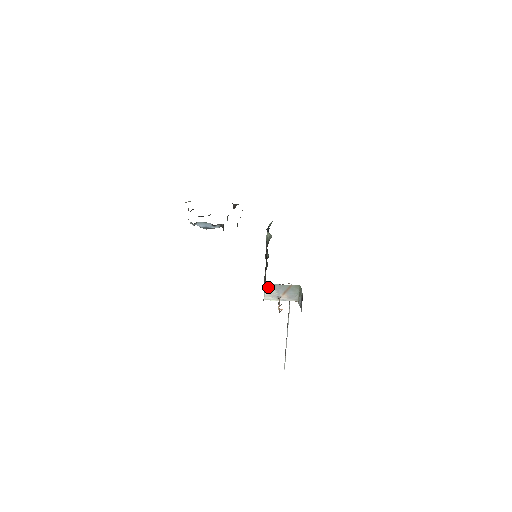
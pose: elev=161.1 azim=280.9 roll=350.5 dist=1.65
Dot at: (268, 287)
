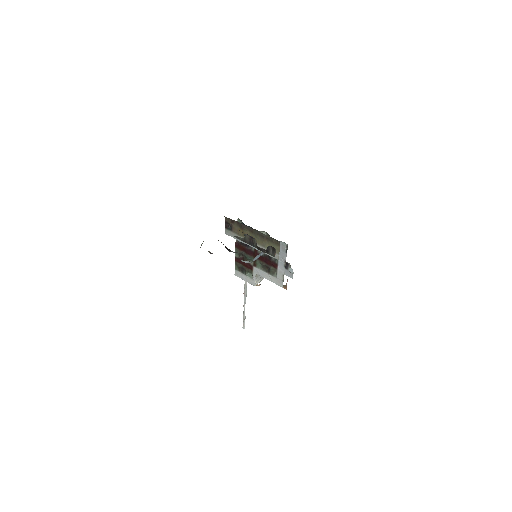
Dot at: occluded
